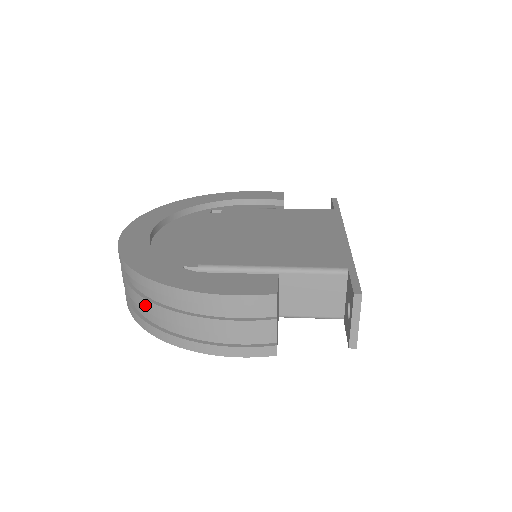
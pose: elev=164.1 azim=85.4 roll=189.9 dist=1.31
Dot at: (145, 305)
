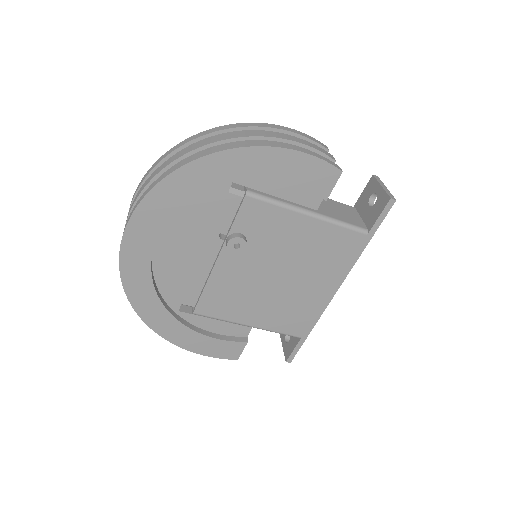
Dot at: (210, 141)
